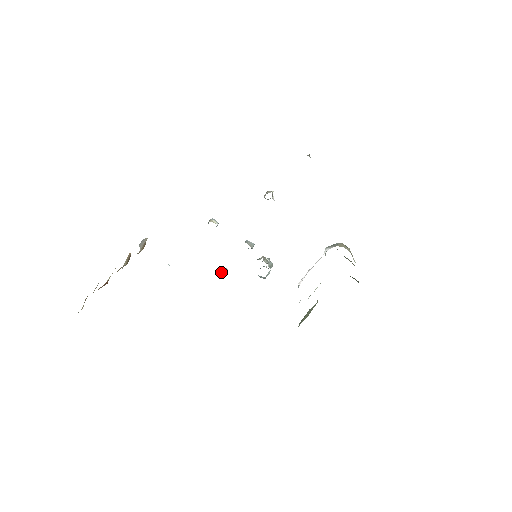
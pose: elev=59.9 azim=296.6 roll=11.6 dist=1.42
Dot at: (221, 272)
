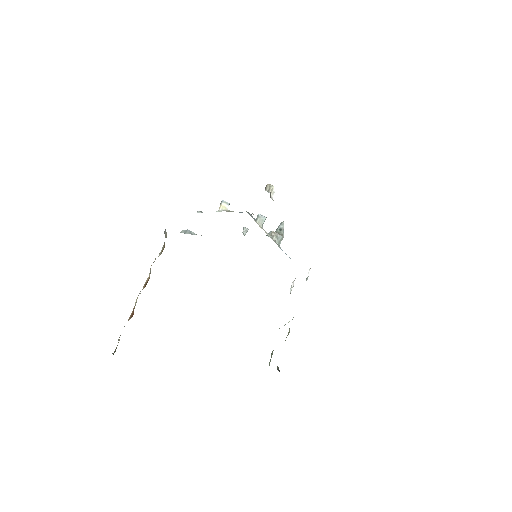
Dot at: (243, 232)
